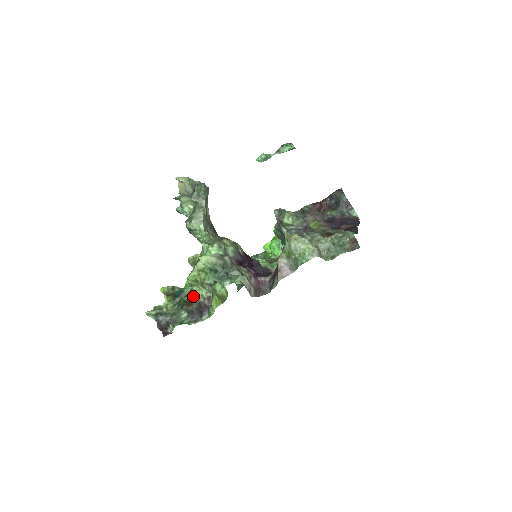
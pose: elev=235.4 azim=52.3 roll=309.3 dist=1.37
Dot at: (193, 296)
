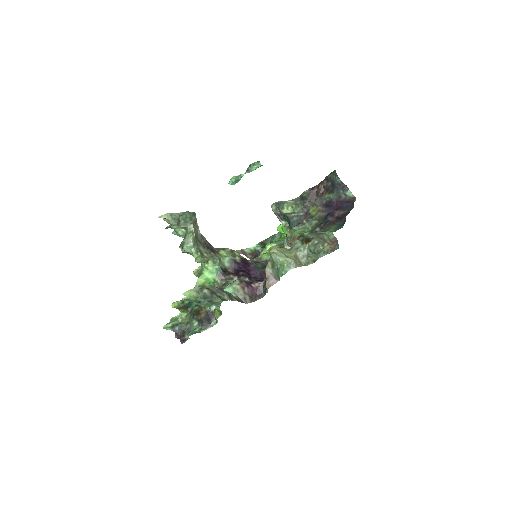
Dot at: (201, 306)
